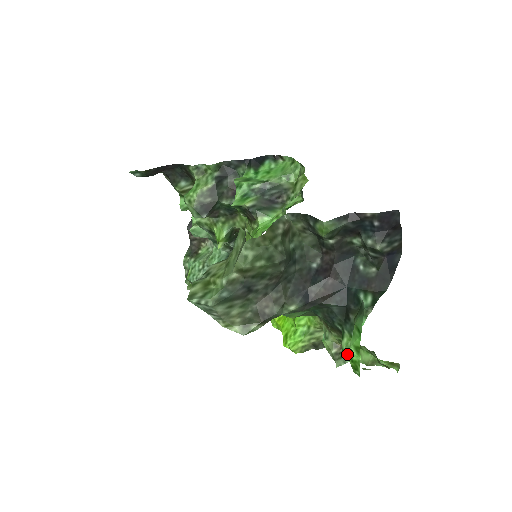
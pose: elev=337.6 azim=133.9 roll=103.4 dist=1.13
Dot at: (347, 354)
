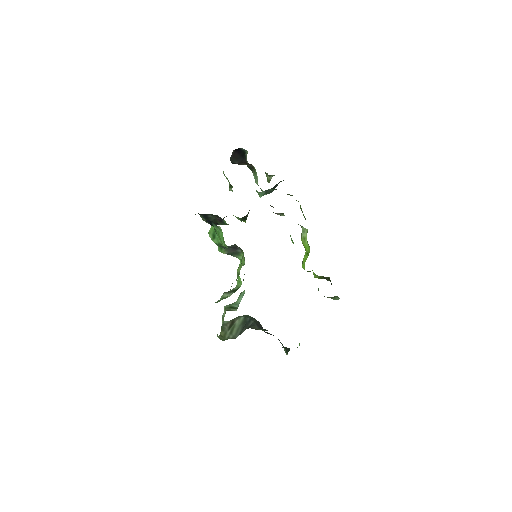
Dot at: occluded
